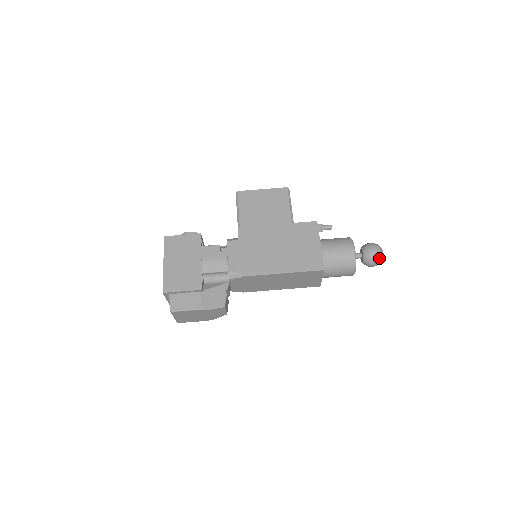
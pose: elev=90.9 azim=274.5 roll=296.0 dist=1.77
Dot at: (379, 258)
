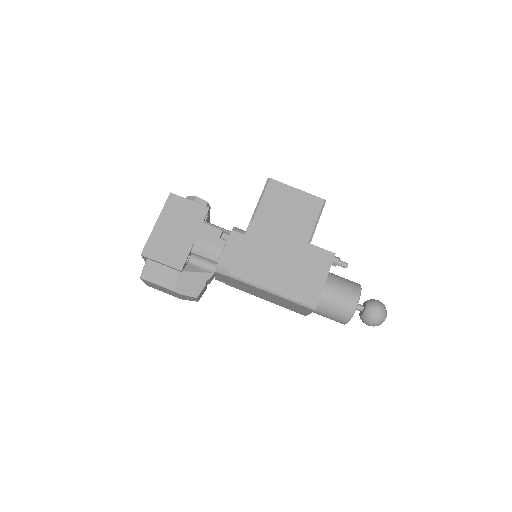
Dot at: (378, 322)
